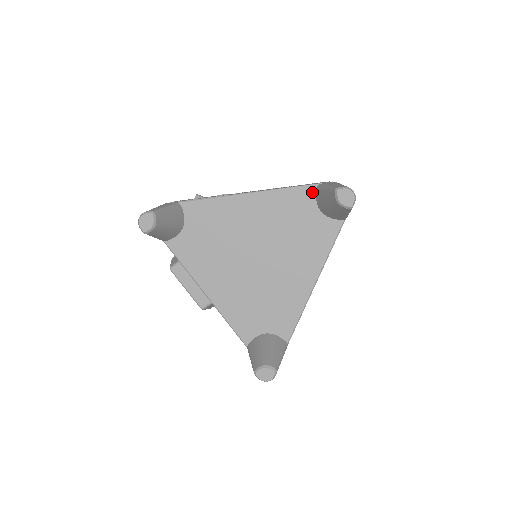
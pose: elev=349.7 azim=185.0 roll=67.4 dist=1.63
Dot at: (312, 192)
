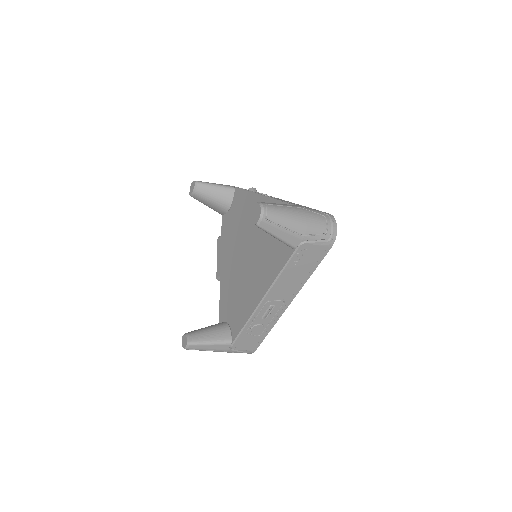
Dot at: occluded
